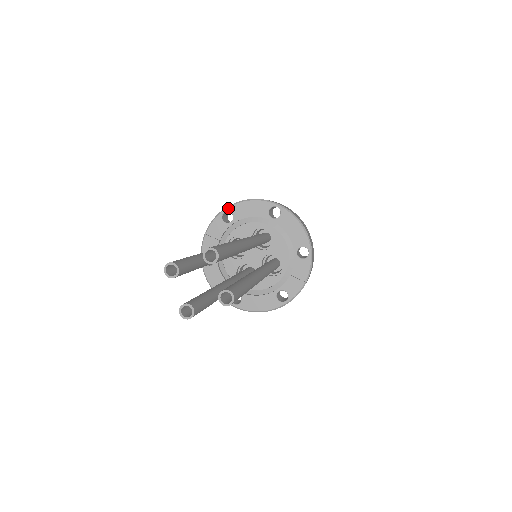
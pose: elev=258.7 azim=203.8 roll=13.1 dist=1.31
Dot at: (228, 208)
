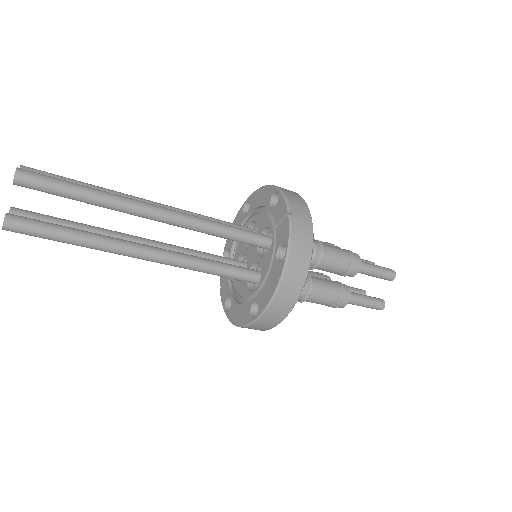
Dot at: (224, 250)
